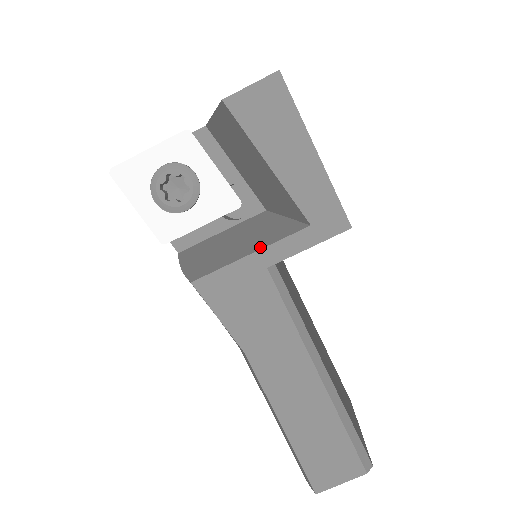
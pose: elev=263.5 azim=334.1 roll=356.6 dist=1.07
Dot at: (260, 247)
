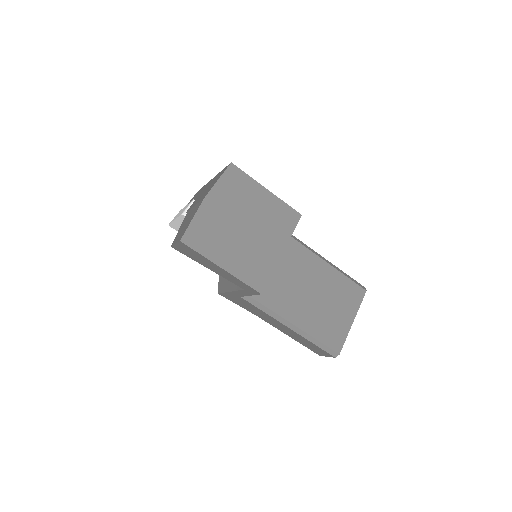
Dot at: (232, 289)
